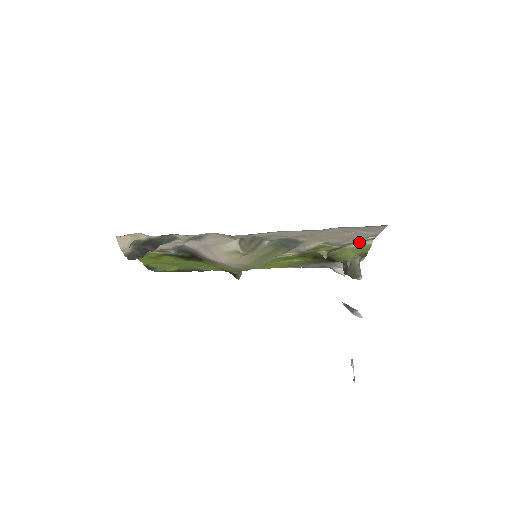
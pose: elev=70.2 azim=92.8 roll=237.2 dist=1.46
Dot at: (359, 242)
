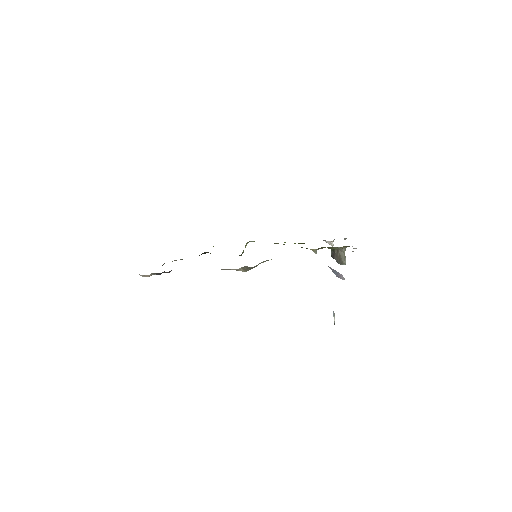
Dot at: occluded
